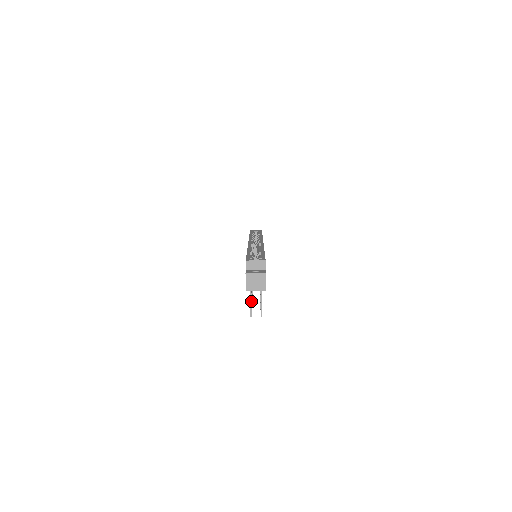
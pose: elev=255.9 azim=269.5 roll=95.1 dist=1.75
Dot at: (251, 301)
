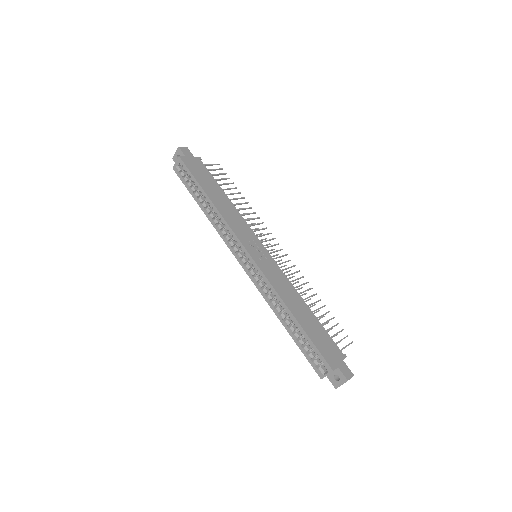
Dot at: occluded
